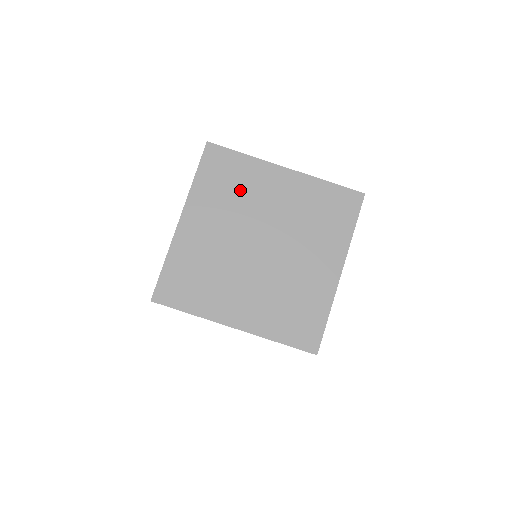
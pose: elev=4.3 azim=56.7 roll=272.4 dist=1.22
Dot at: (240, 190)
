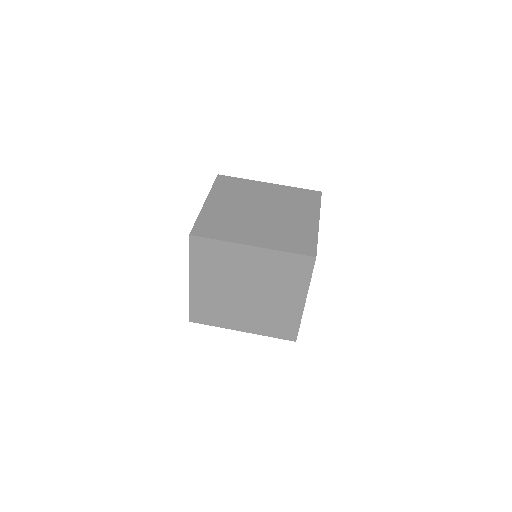
Dot at: (242, 191)
